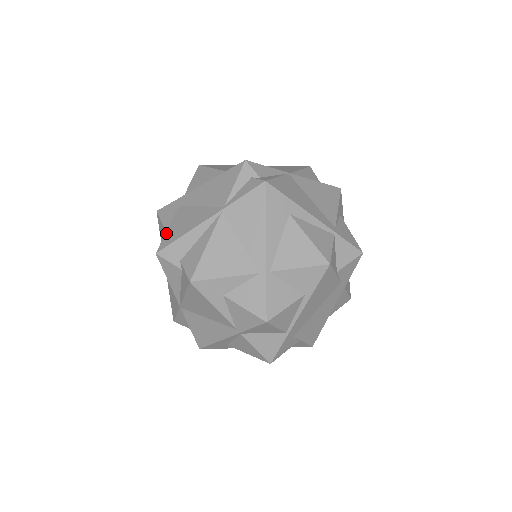
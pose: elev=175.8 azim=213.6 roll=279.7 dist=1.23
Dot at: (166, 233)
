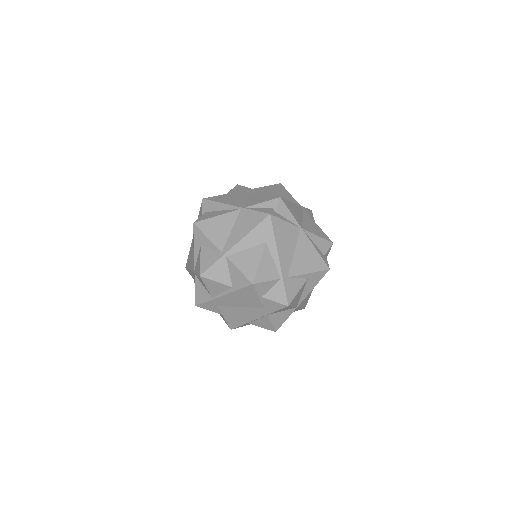
Dot at: (219, 195)
